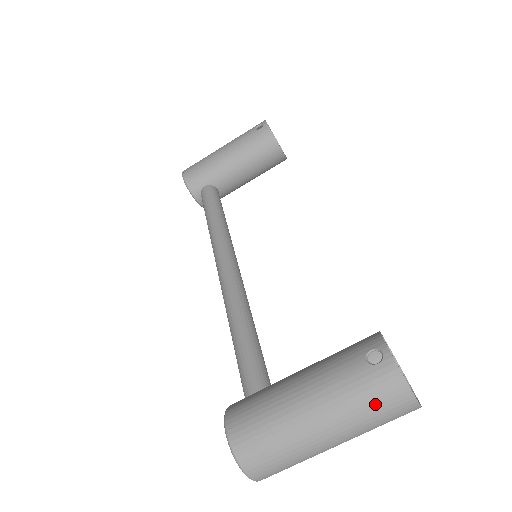
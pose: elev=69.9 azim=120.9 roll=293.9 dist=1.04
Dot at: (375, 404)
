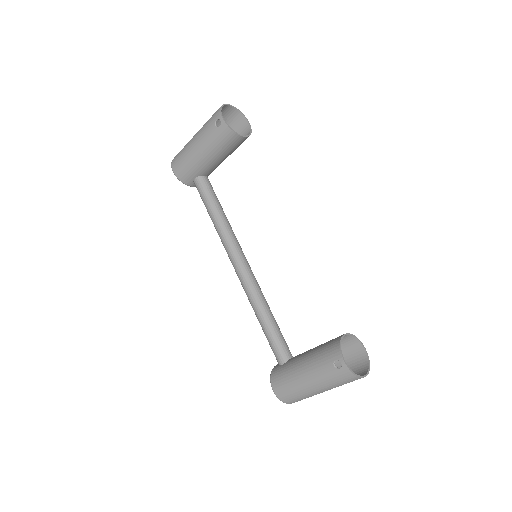
Dot at: (343, 383)
